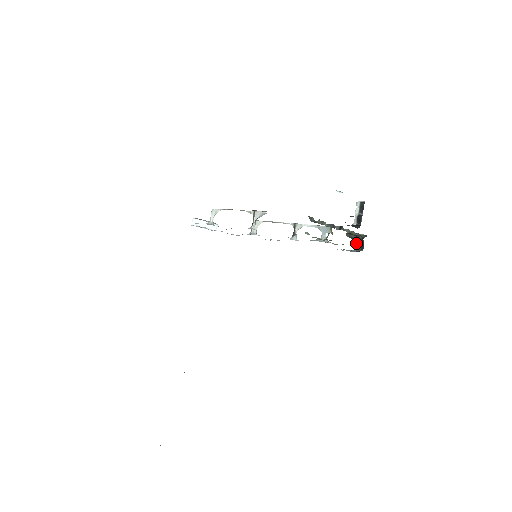
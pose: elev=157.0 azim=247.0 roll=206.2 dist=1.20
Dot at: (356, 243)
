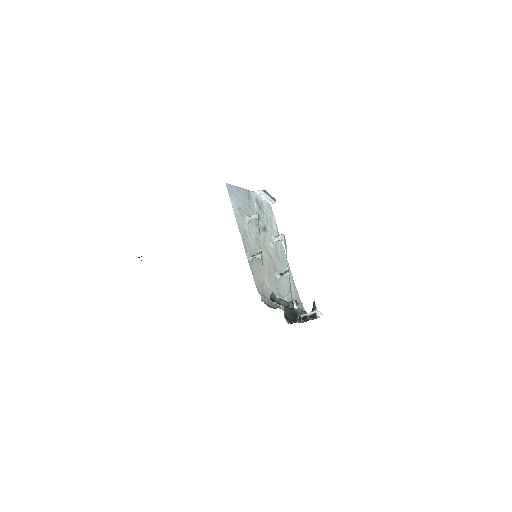
Dot at: occluded
